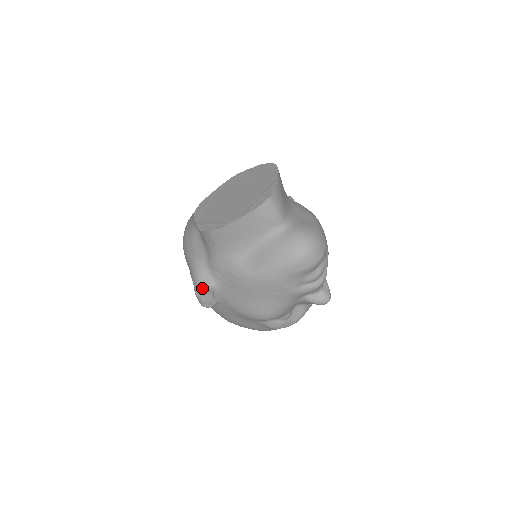
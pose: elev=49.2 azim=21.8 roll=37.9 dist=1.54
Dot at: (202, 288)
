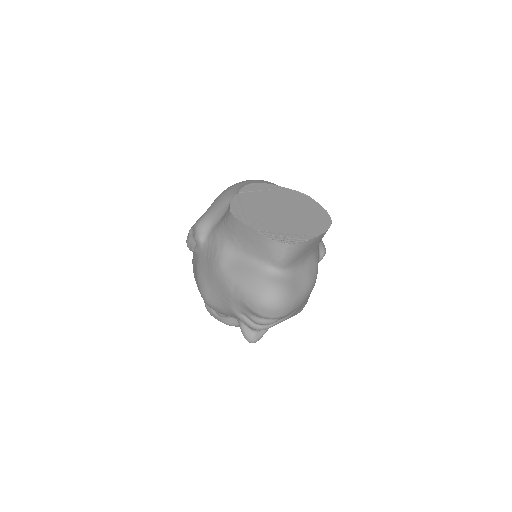
Dot at: (195, 233)
